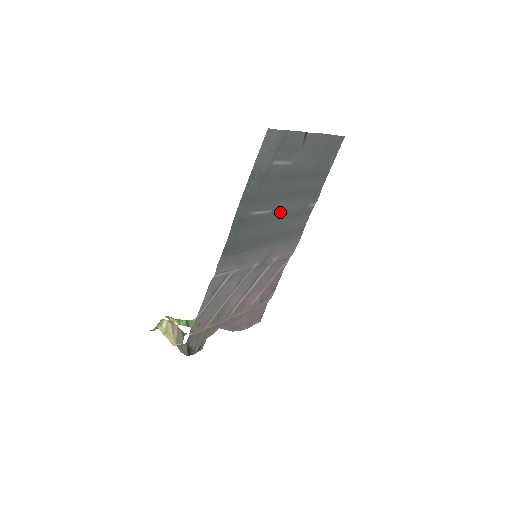
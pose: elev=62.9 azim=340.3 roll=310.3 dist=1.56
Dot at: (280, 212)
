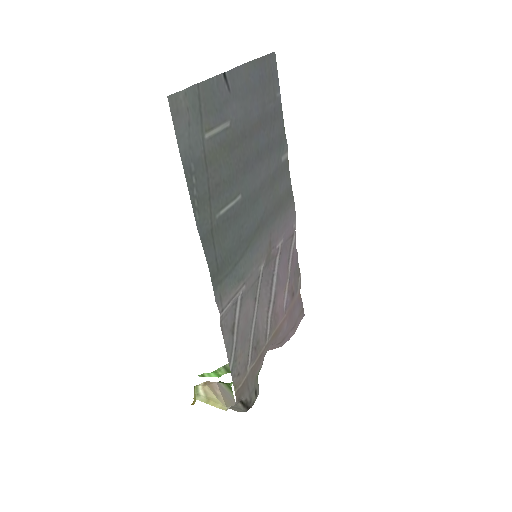
Dot at: (252, 190)
